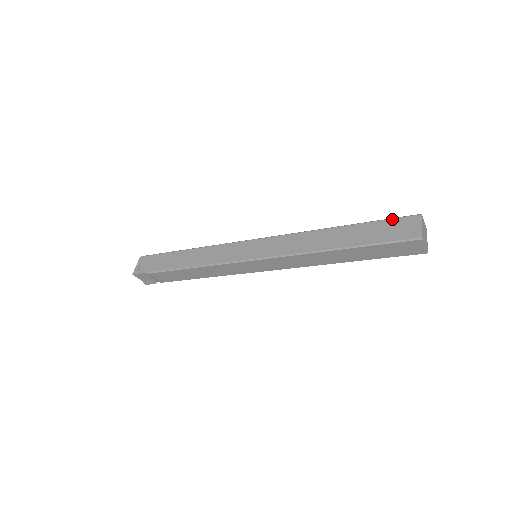
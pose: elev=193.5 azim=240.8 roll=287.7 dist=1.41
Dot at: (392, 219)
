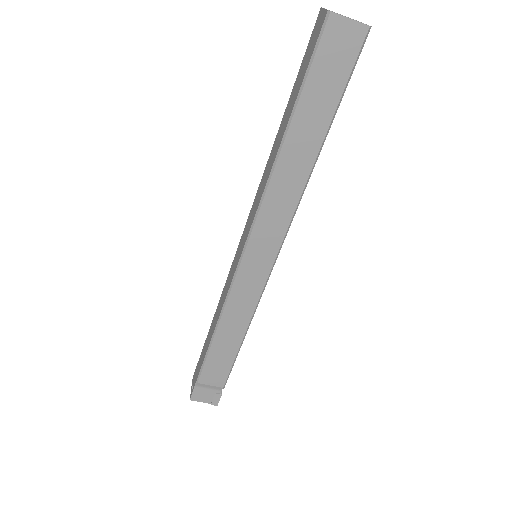
Dot at: occluded
